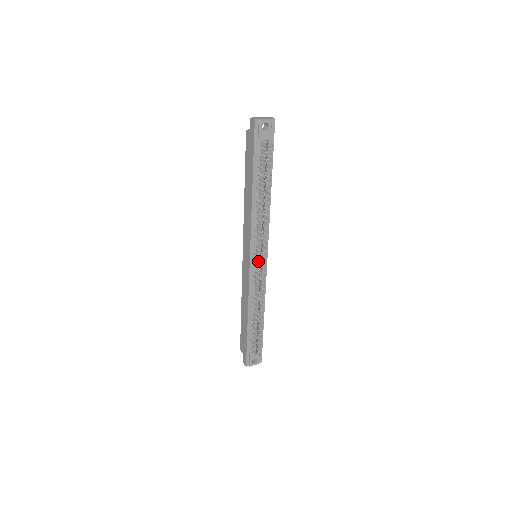
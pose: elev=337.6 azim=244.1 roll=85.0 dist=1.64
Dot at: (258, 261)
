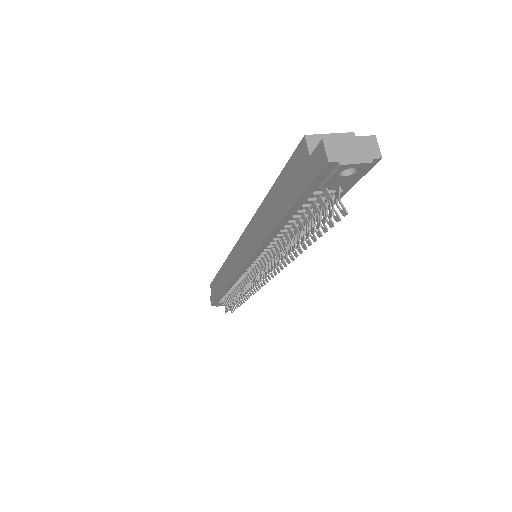
Dot at: occluded
